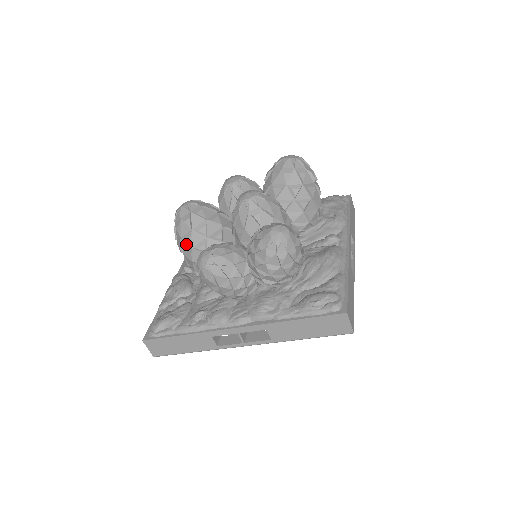
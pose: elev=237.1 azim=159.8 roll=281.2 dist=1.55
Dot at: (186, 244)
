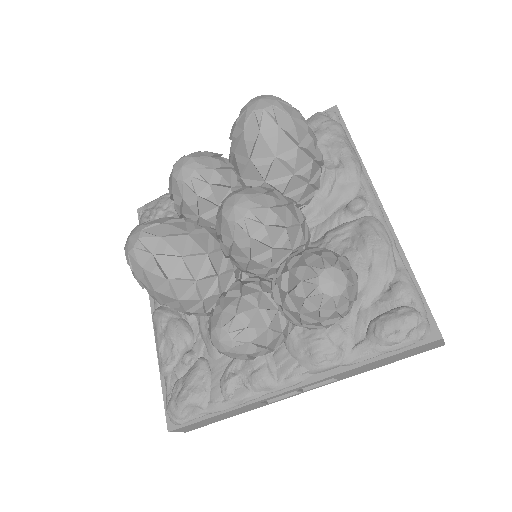
Dot at: (166, 297)
